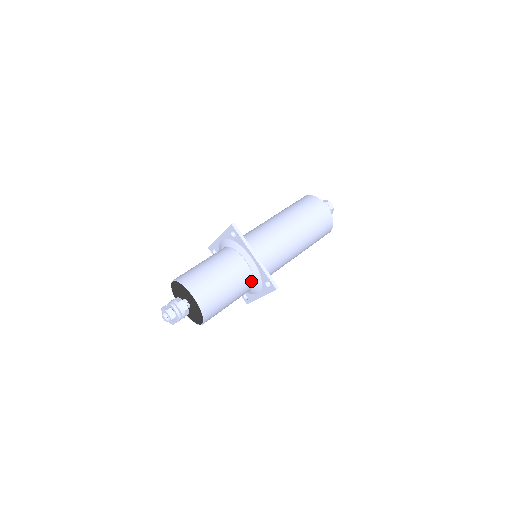
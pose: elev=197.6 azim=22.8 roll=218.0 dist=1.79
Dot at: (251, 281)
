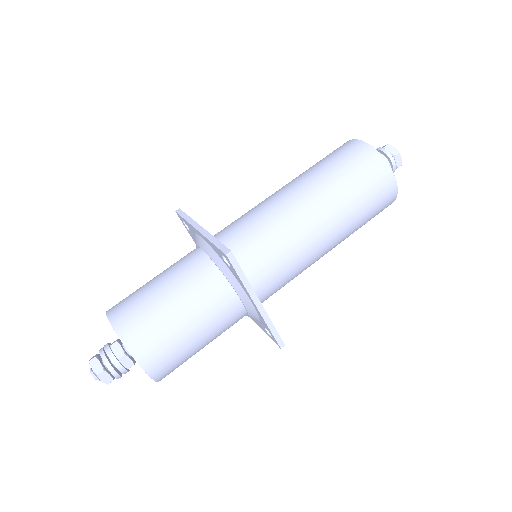
Dot at: (242, 317)
